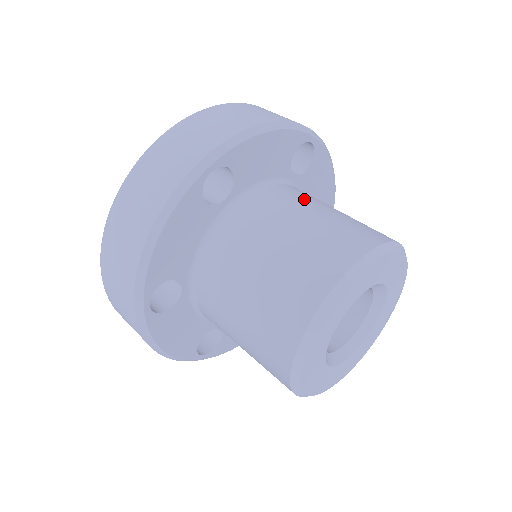
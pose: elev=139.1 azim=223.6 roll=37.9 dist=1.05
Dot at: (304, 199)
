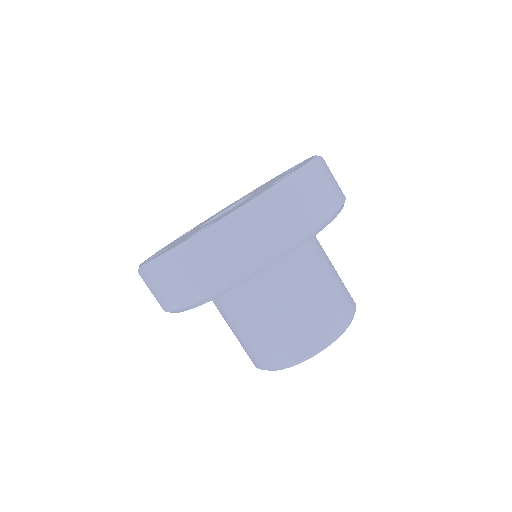
Dot at: (299, 277)
